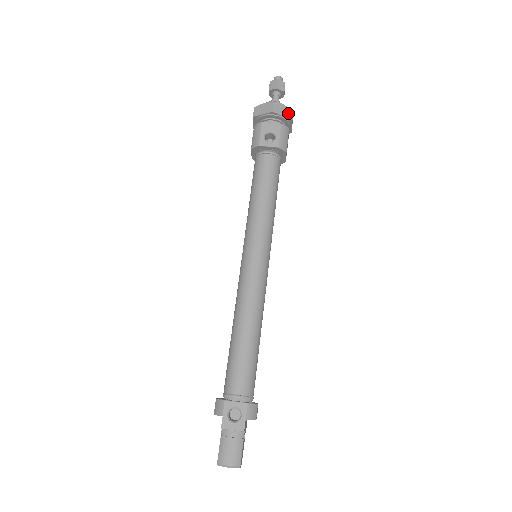
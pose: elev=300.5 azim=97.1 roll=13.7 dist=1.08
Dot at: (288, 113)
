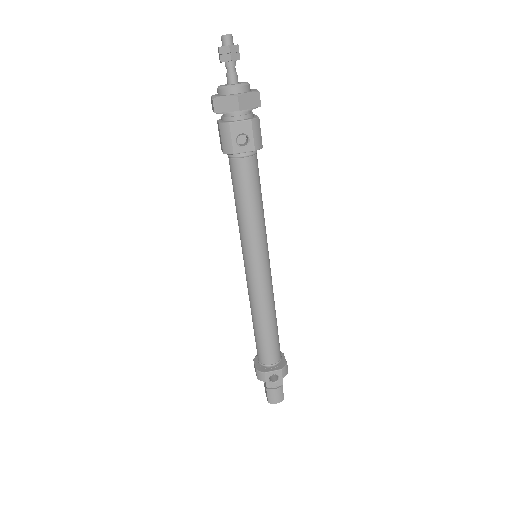
Dot at: (255, 100)
